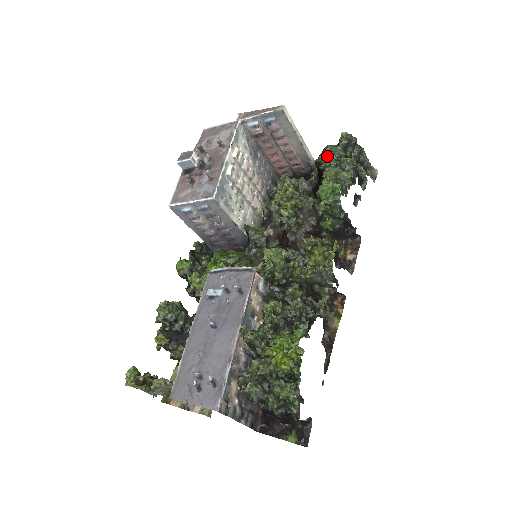
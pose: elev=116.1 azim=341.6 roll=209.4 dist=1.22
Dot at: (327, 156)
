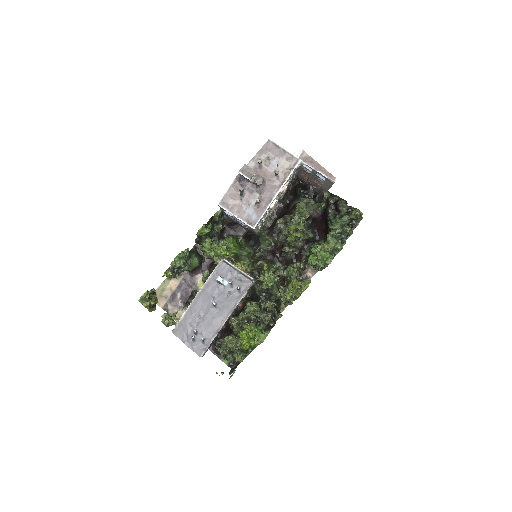
Dot at: (338, 211)
